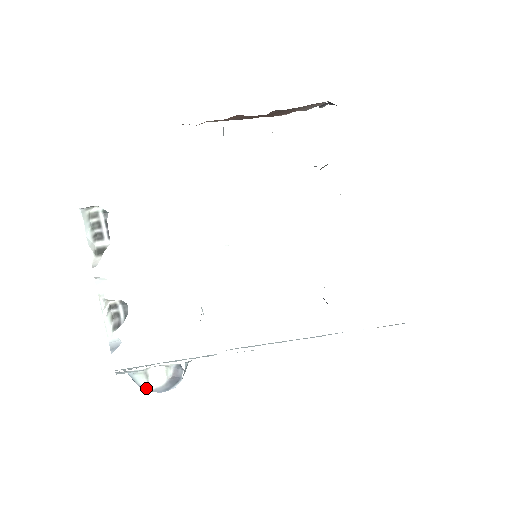
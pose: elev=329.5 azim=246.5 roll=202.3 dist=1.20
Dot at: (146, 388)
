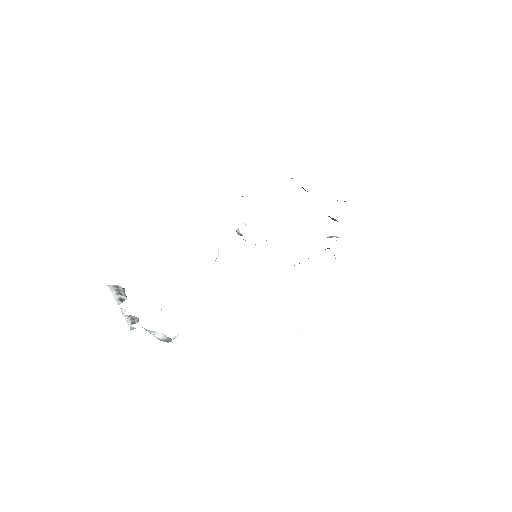
Dot at: (153, 335)
